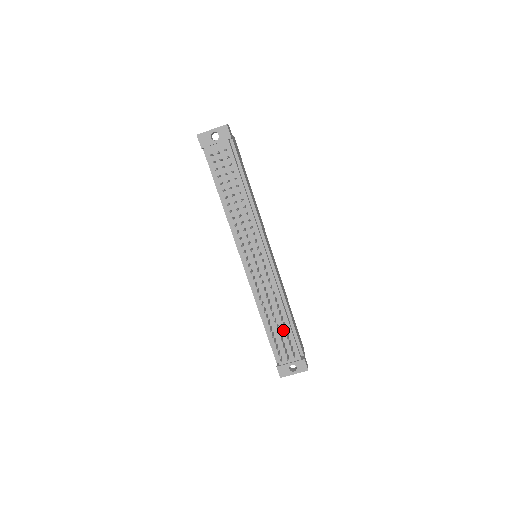
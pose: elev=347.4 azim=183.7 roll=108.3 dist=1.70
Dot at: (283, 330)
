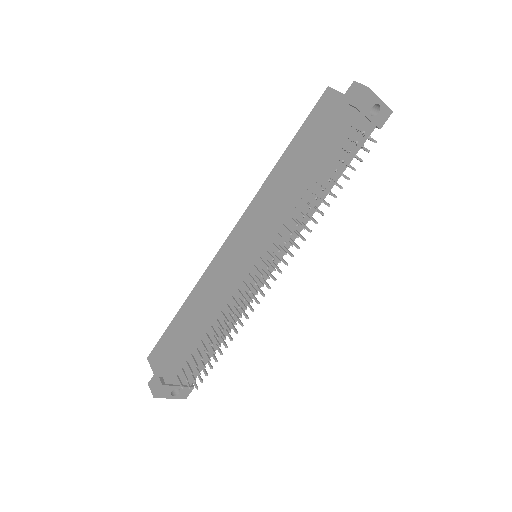
Dot at: occluded
